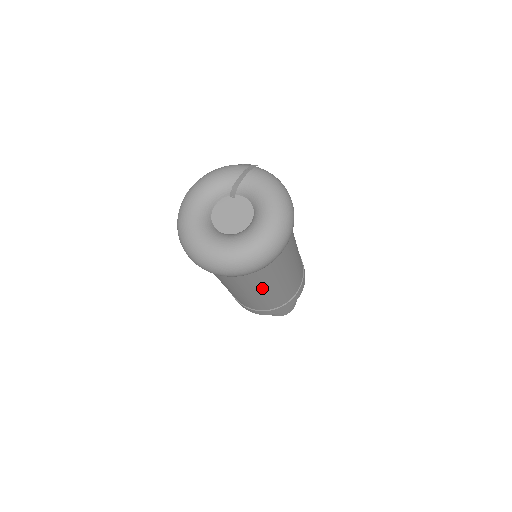
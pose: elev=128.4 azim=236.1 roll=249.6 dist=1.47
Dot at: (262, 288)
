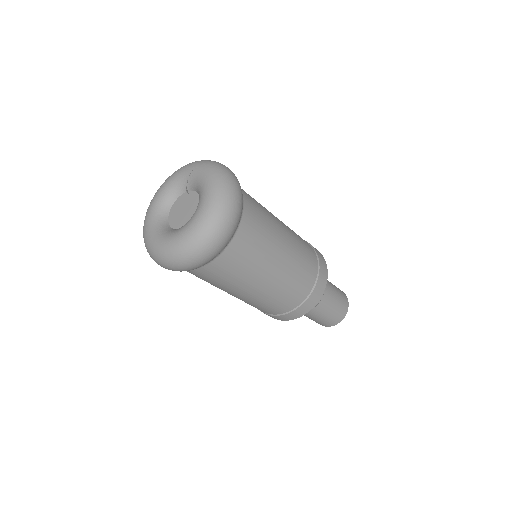
Dot at: (238, 287)
